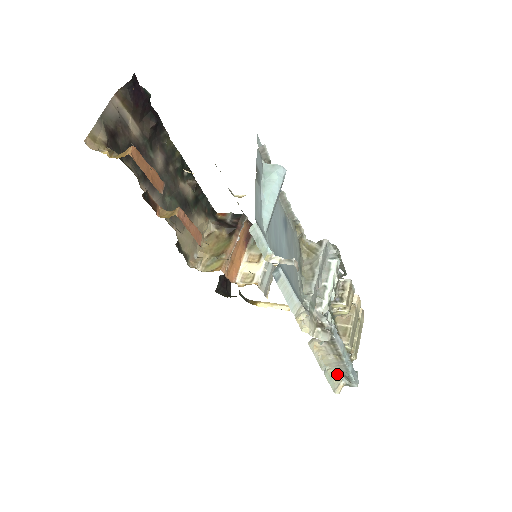
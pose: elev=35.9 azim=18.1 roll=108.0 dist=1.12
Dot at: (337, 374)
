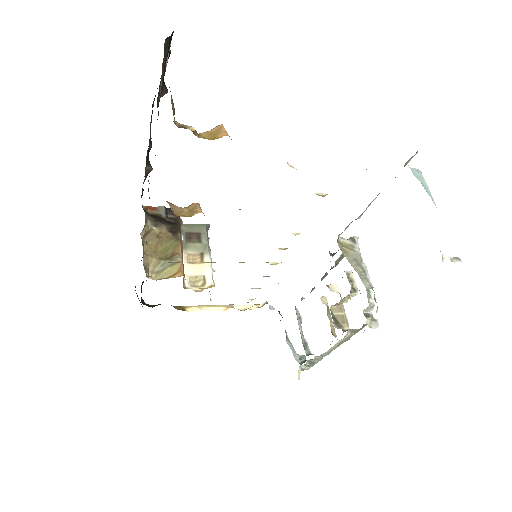
Dot at: occluded
